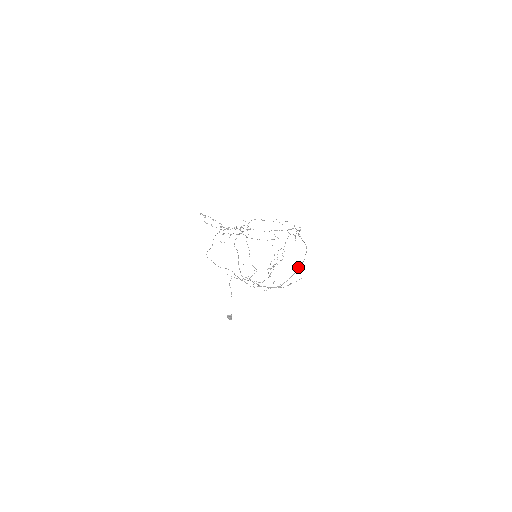
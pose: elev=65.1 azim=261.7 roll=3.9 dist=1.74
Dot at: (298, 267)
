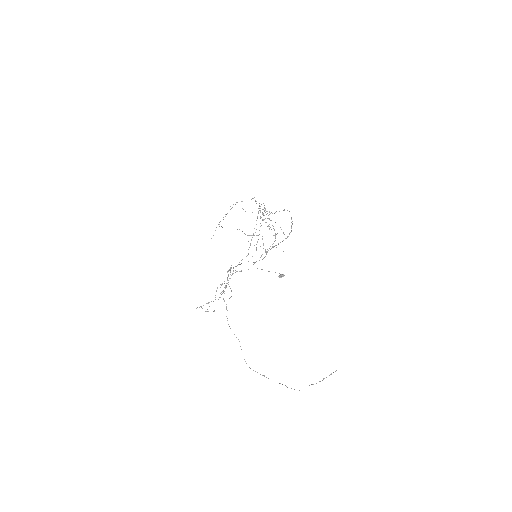
Dot at: occluded
